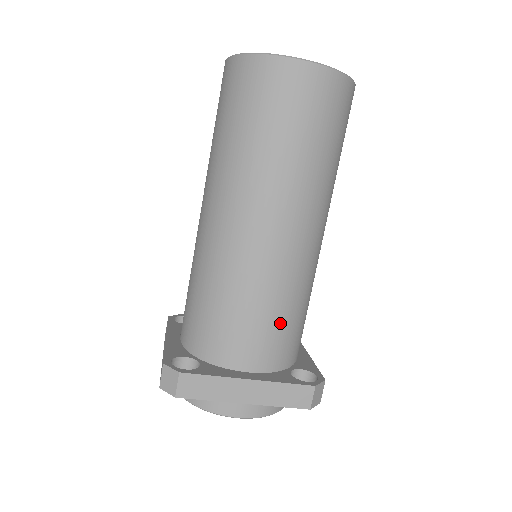
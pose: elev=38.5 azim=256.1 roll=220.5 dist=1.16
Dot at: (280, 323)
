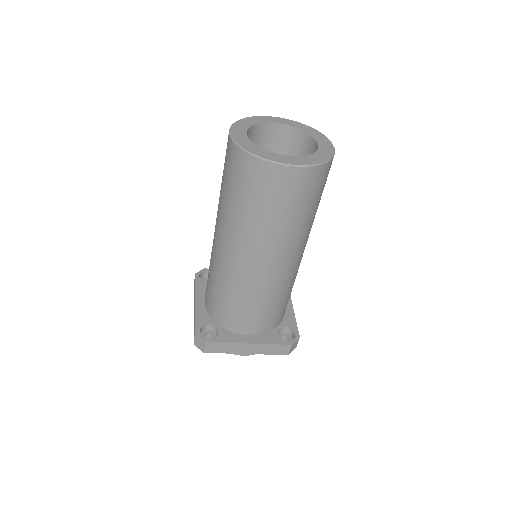
Dot at: (270, 311)
